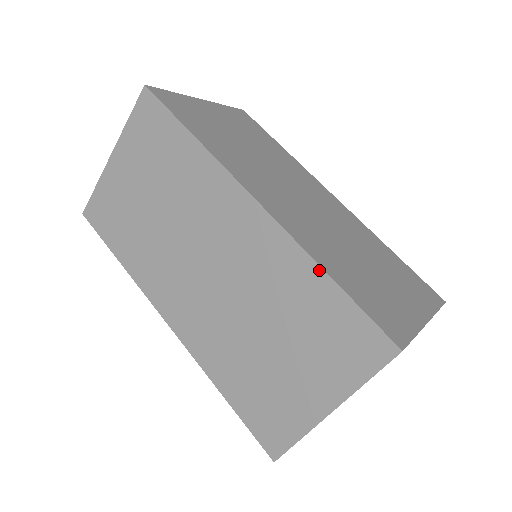
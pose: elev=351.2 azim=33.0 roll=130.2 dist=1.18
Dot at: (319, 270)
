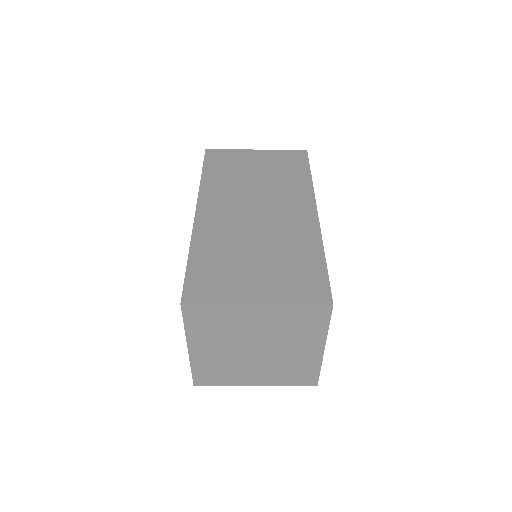
Dot at: (189, 252)
